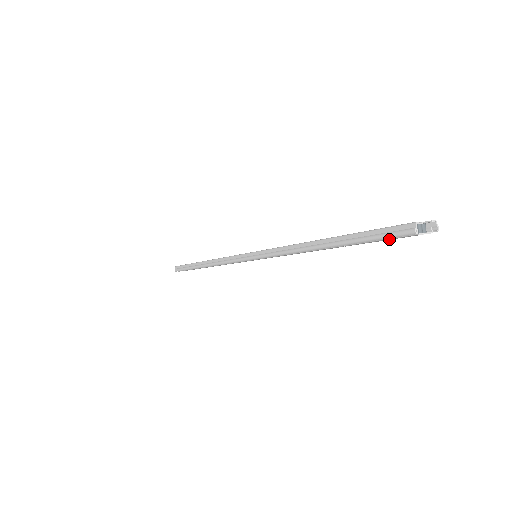
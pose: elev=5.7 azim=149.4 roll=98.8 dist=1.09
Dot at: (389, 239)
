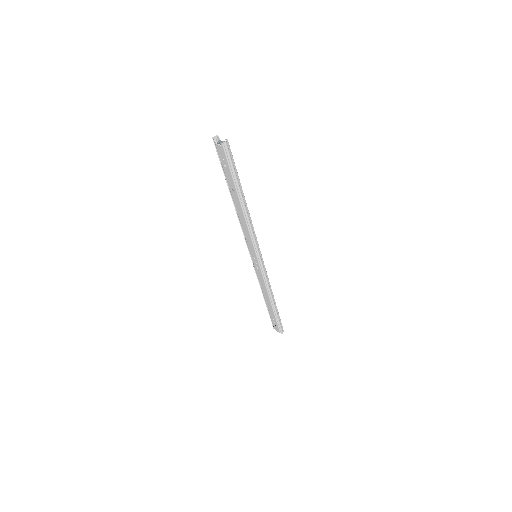
Dot at: (222, 159)
